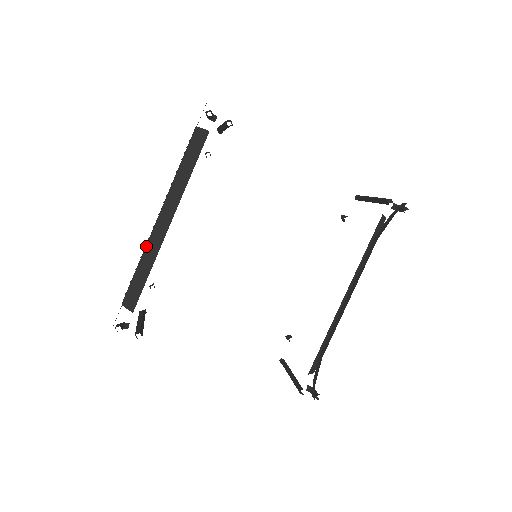
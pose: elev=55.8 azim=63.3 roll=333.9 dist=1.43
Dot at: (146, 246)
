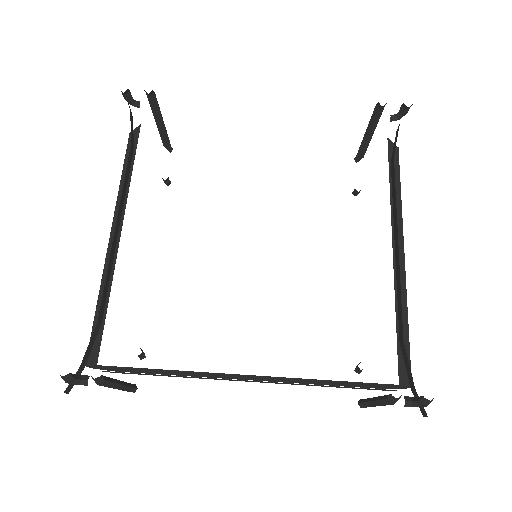
Dot at: occluded
